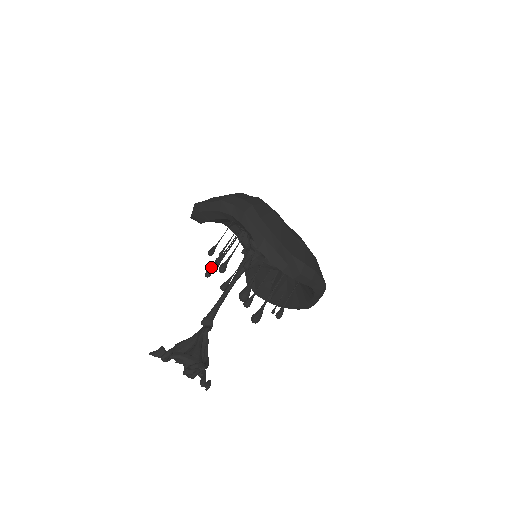
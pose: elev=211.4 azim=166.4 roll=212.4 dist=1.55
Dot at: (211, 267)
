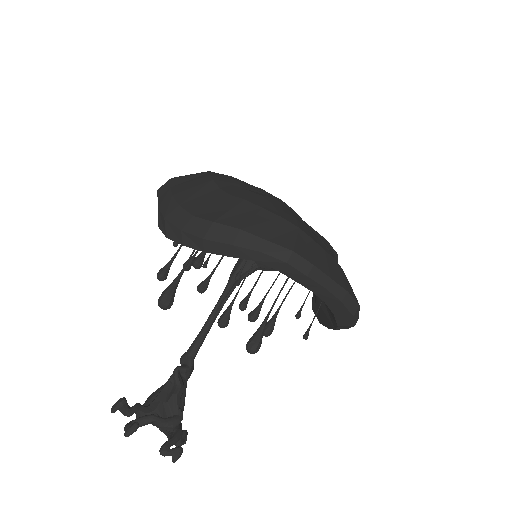
Dot at: (197, 286)
